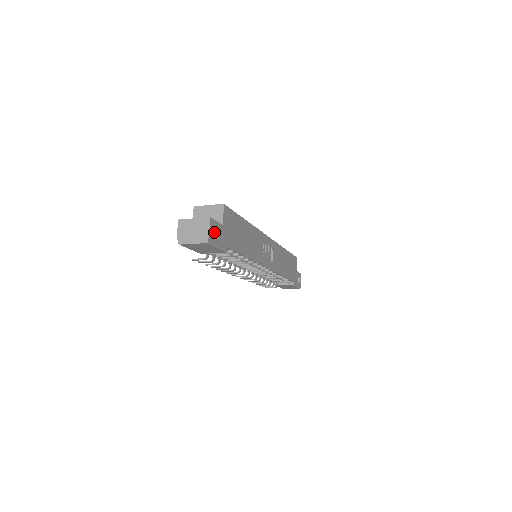
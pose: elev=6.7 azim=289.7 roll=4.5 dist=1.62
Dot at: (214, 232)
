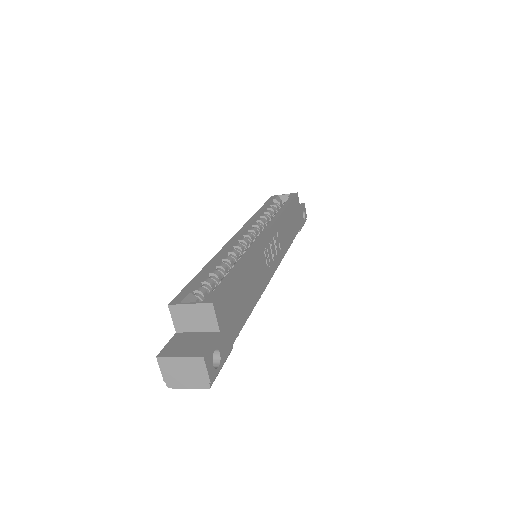
Dot at: occluded
